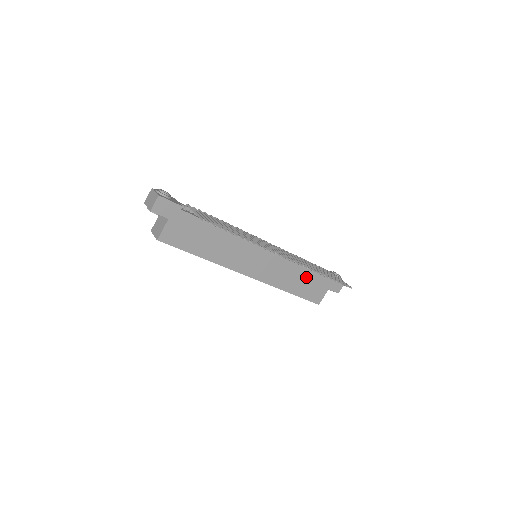
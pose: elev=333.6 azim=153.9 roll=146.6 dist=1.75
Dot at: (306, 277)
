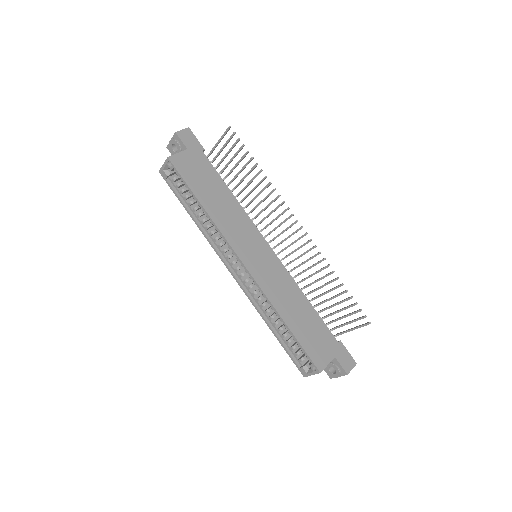
Dot at: (309, 317)
